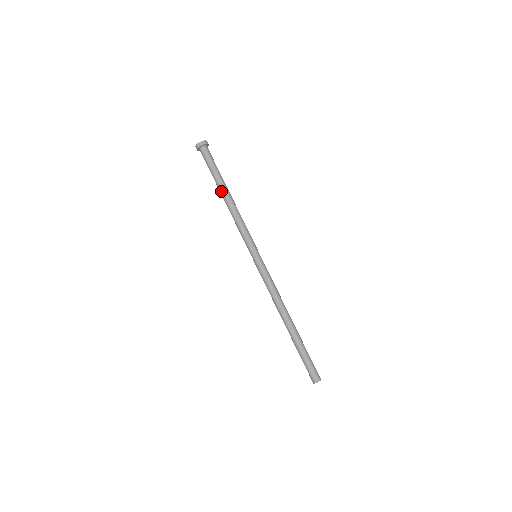
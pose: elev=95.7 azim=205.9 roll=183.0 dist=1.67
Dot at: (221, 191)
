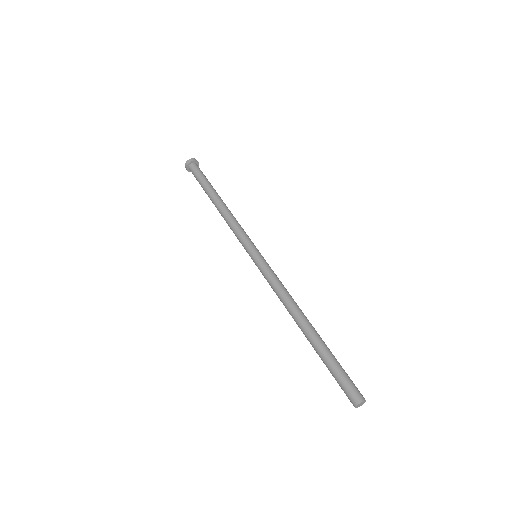
Dot at: (212, 198)
